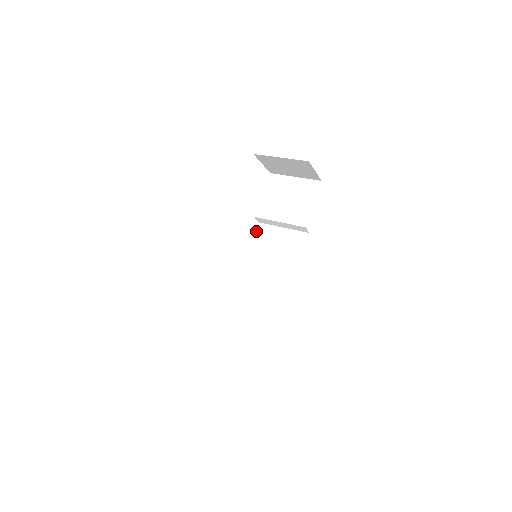
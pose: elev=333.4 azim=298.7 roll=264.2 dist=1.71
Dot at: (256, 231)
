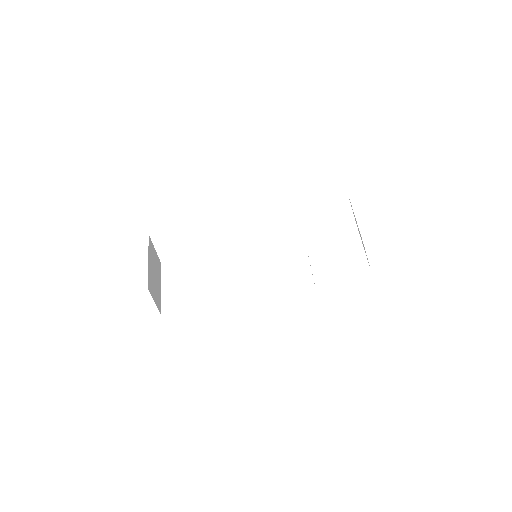
Dot at: (295, 244)
